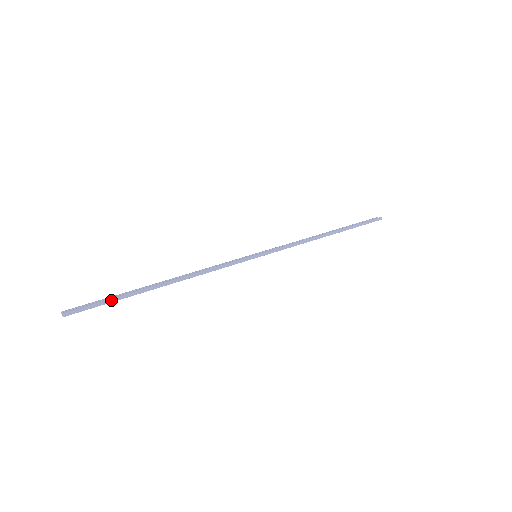
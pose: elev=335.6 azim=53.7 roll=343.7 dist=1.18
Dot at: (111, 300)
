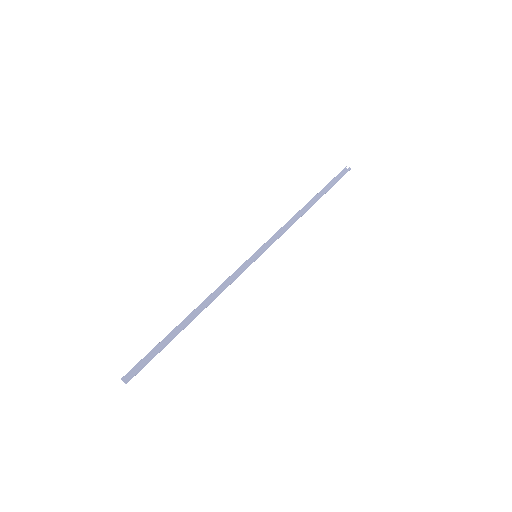
Dot at: (157, 353)
